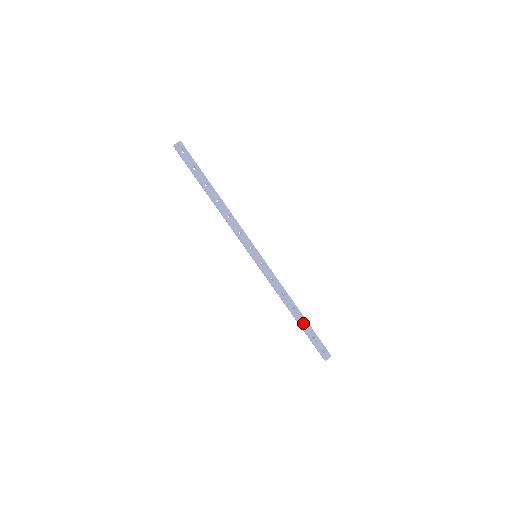
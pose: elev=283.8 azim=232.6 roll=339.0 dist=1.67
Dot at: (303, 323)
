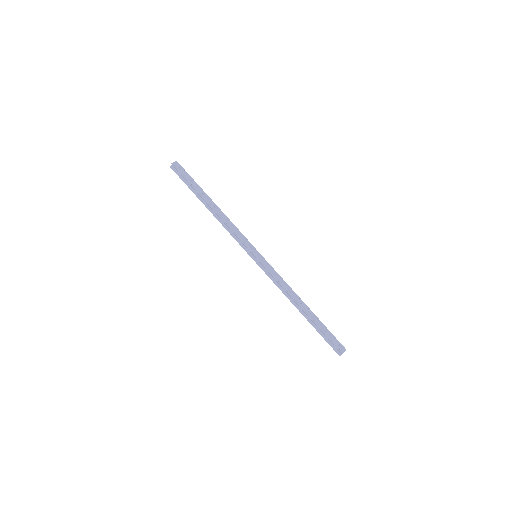
Dot at: (312, 318)
